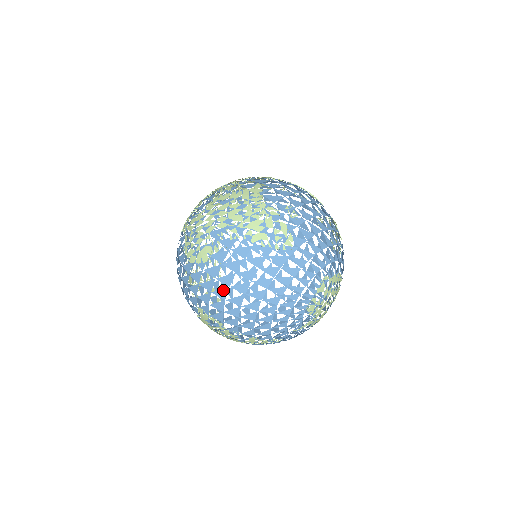
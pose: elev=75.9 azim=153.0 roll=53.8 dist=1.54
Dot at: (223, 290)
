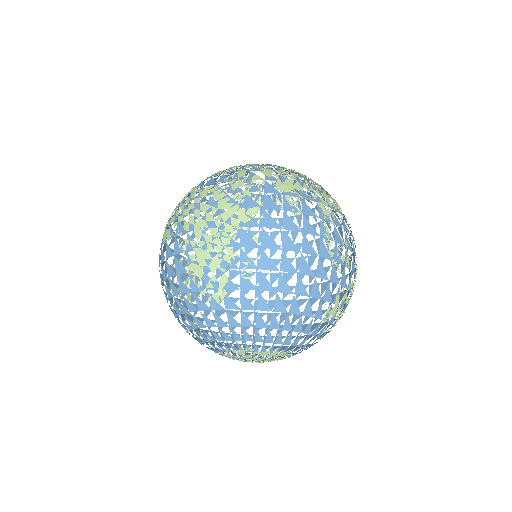
Dot at: occluded
